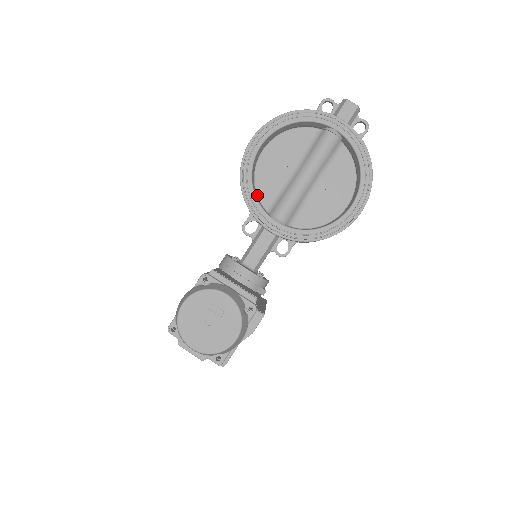
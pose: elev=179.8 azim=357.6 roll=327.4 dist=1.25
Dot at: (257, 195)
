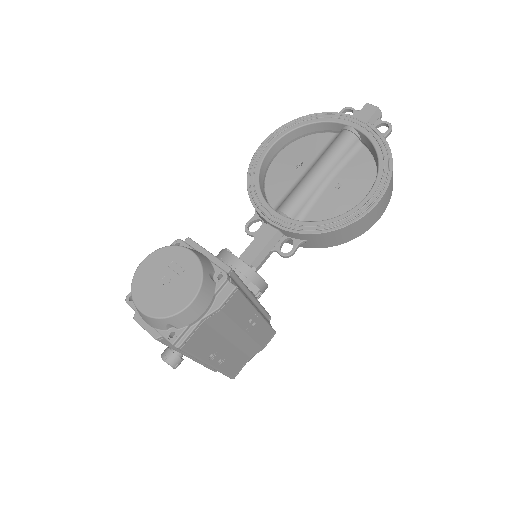
Dot at: (265, 195)
